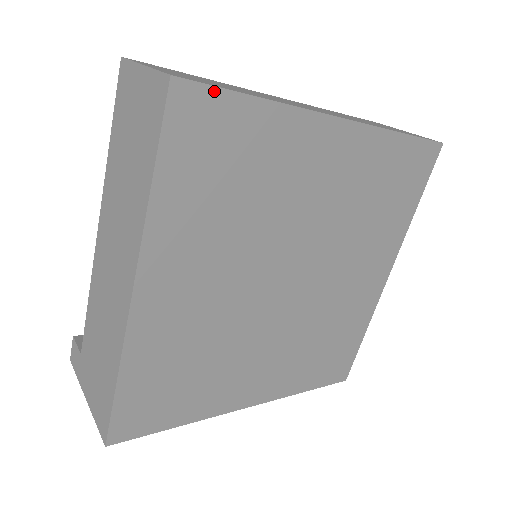
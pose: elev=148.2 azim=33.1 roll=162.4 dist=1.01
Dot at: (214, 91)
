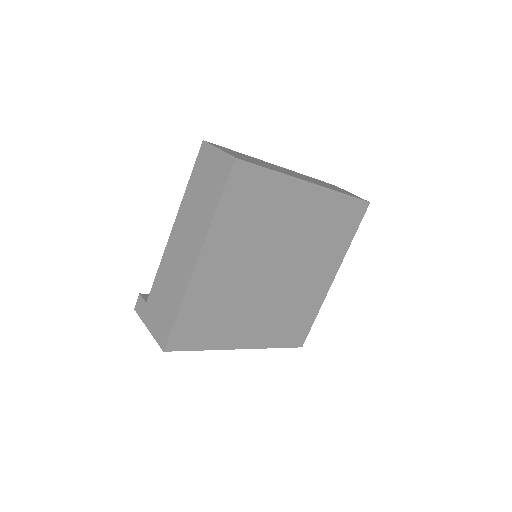
Dot at: (253, 166)
